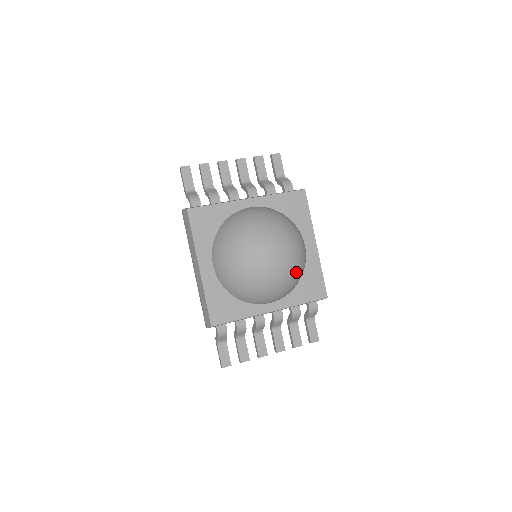
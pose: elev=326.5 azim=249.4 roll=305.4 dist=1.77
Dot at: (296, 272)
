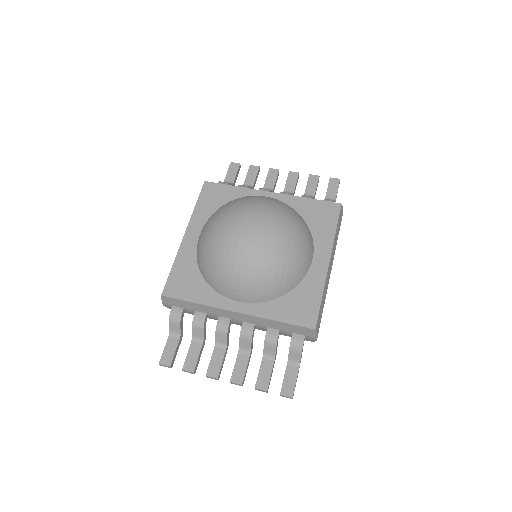
Dot at: (275, 265)
